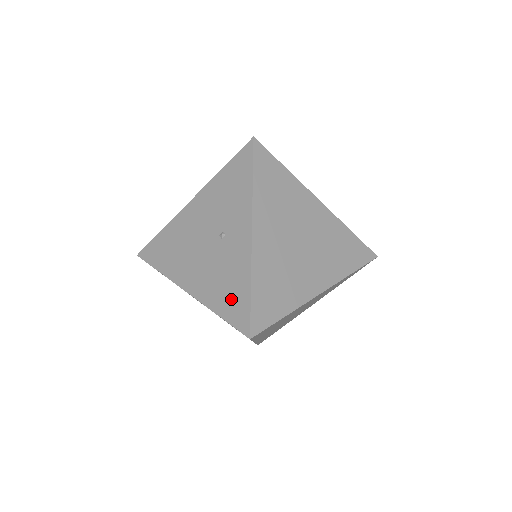
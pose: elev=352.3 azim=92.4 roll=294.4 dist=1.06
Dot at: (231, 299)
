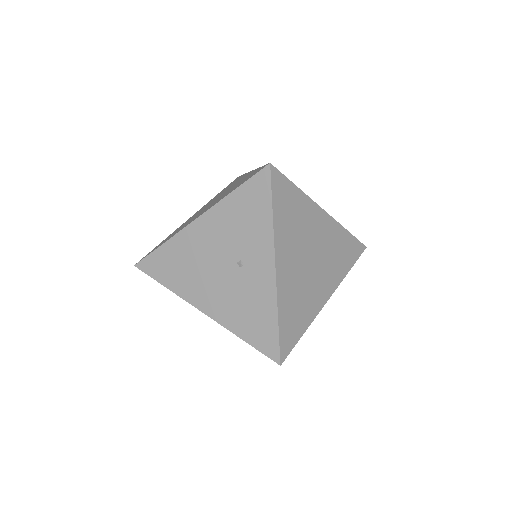
Dot at: (257, 328)
